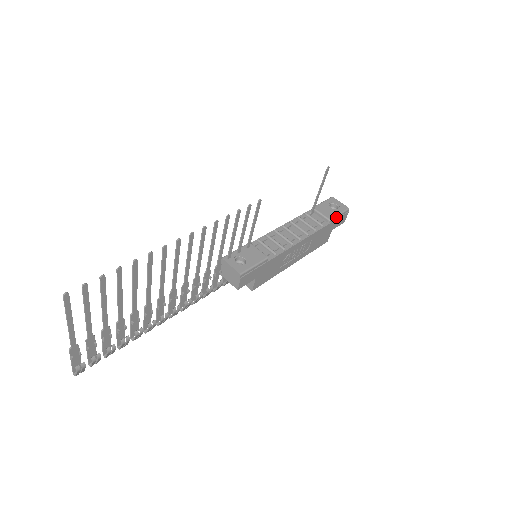
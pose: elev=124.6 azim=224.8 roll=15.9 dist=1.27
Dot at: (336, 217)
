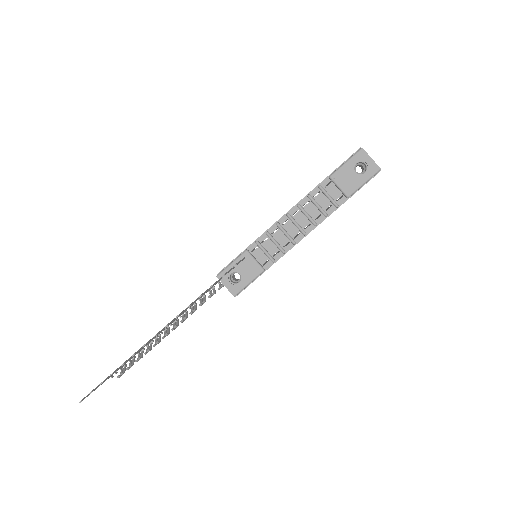
Dot at: (359, 188)
